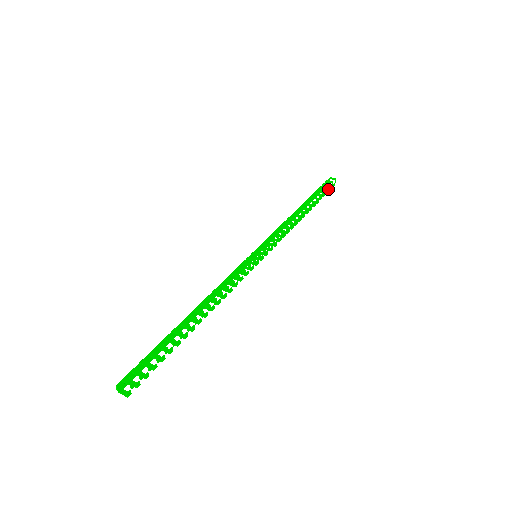
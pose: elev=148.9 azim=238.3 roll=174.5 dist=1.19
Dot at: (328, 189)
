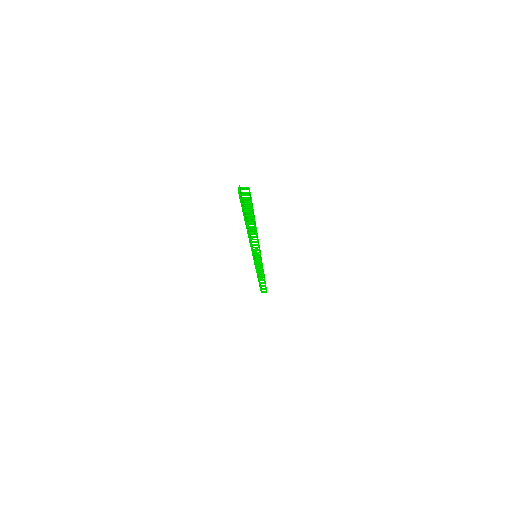
Dot at: occluded
